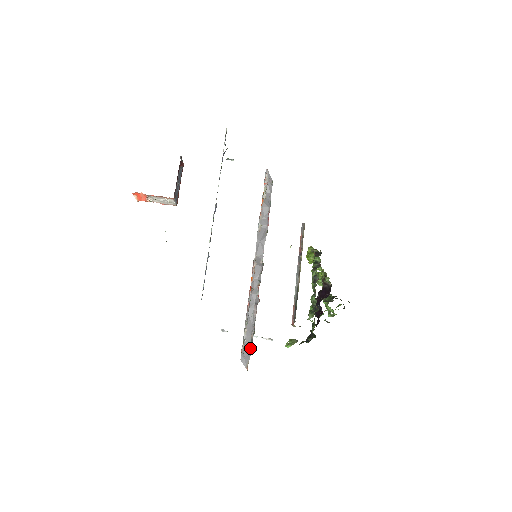
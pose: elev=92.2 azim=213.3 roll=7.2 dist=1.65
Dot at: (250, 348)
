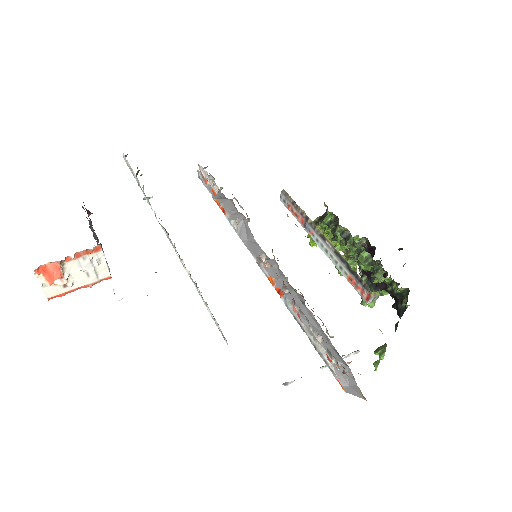
Dot at: (344, 364)
